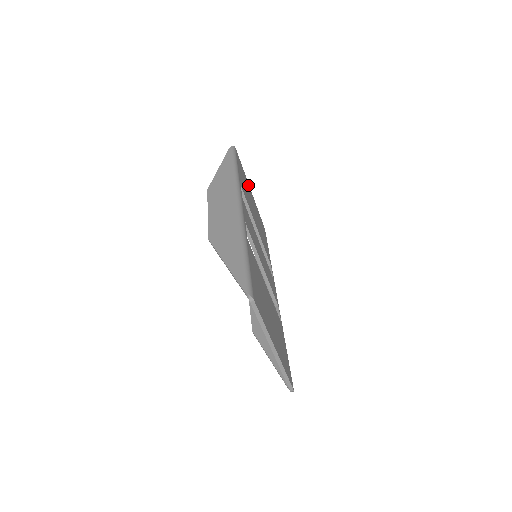
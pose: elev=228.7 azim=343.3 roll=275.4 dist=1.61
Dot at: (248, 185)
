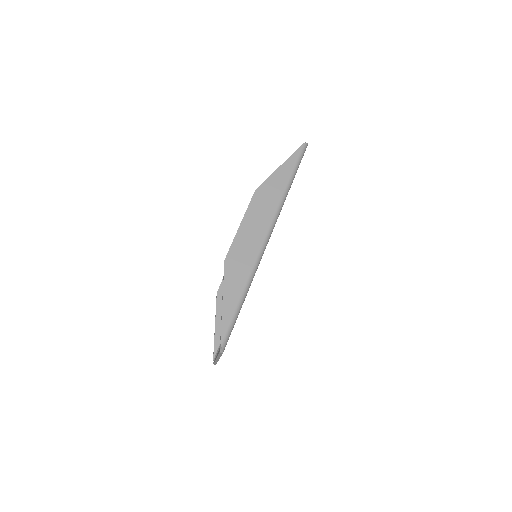
Dot at: occluded
